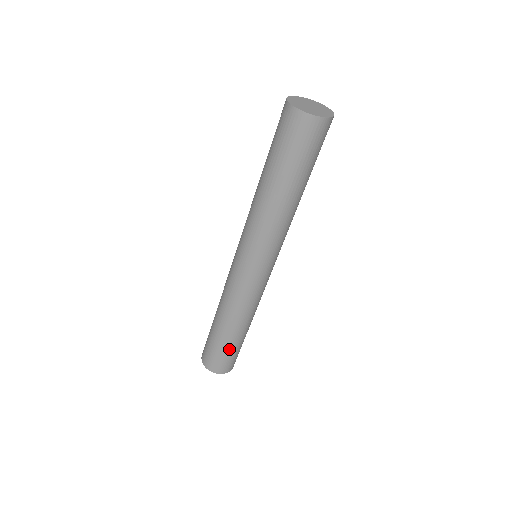
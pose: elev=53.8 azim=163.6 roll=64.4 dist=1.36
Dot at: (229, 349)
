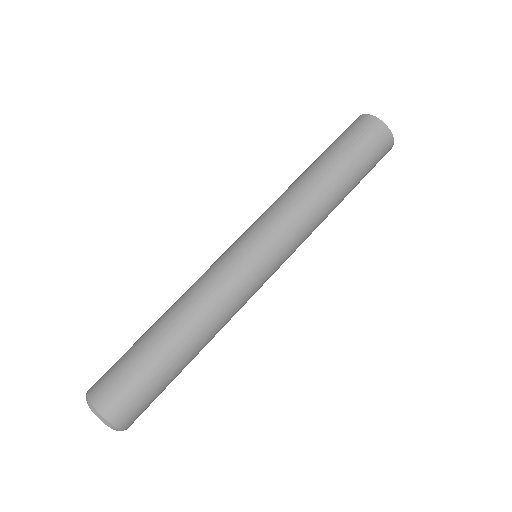
Dot at: (138, 358)
